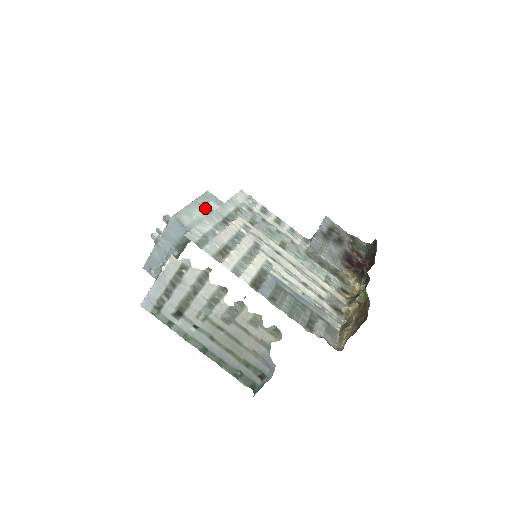
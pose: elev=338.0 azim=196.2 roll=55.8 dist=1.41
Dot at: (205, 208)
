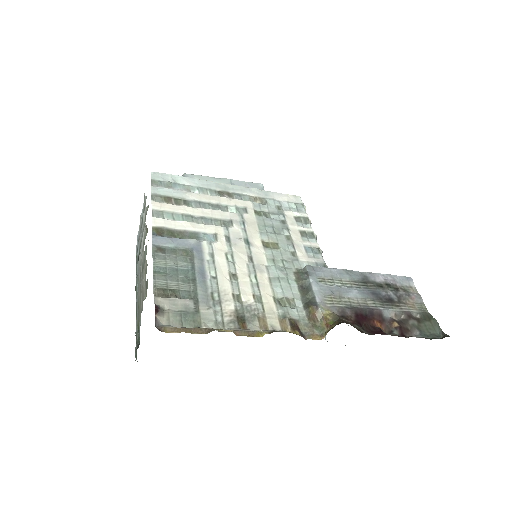
Dot at: occluded
